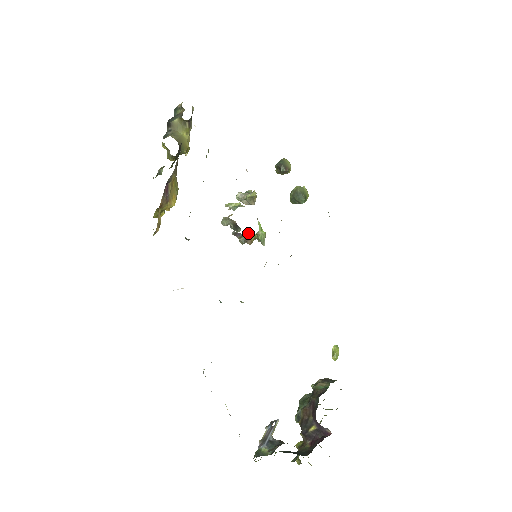
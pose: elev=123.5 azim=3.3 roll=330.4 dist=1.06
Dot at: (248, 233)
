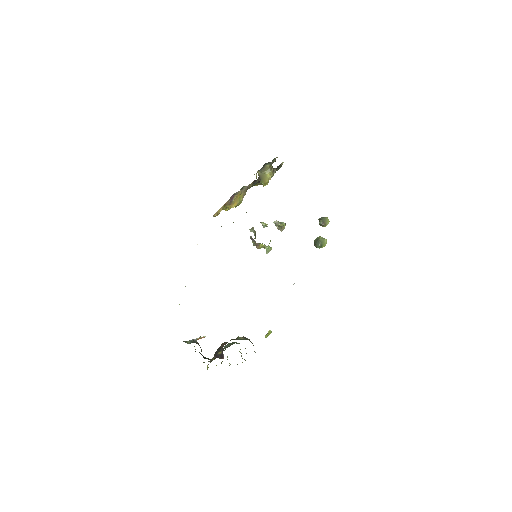
Dot at: occluded
